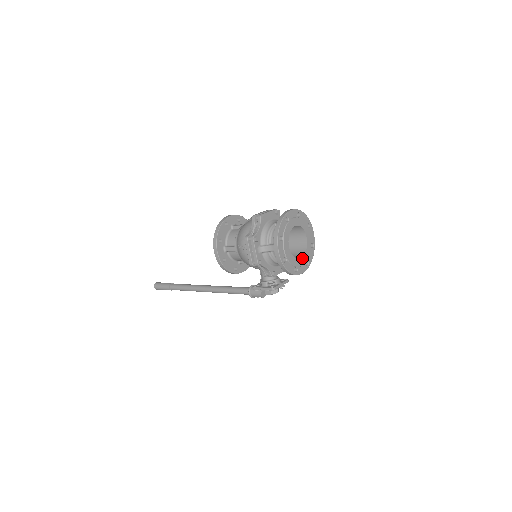
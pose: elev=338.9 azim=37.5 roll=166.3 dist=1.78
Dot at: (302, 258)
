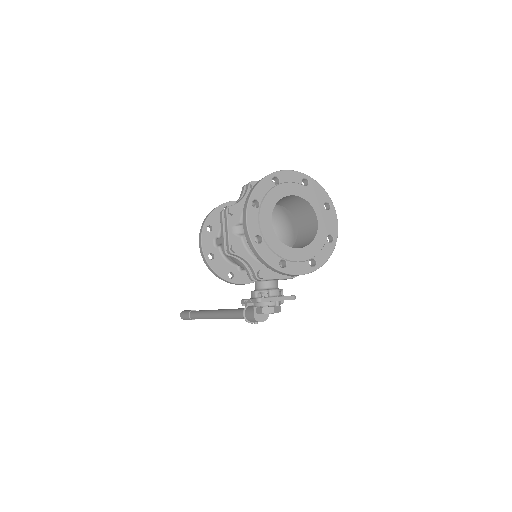
Dot at: (301, 250)
